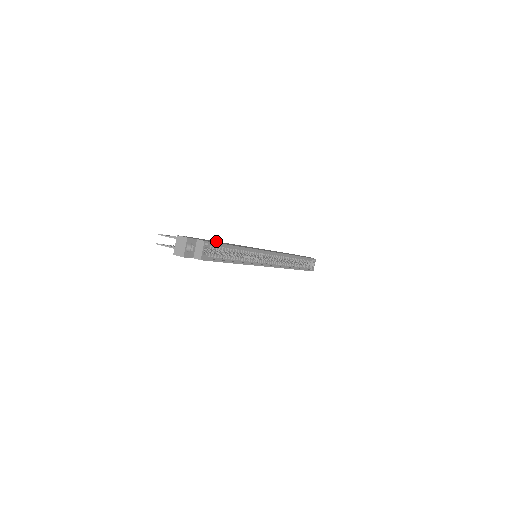
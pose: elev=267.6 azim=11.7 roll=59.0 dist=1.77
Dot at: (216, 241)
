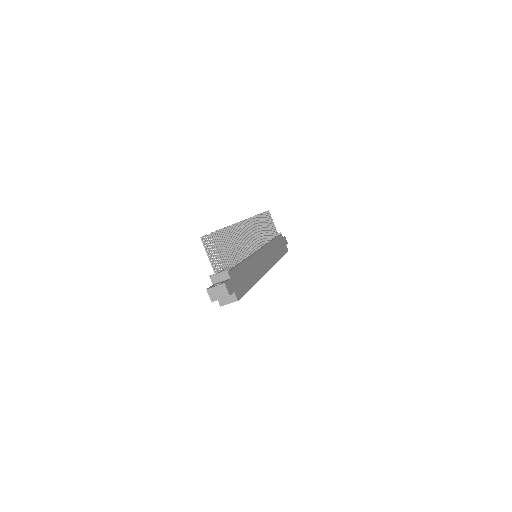
Dot at: (244, 261)
